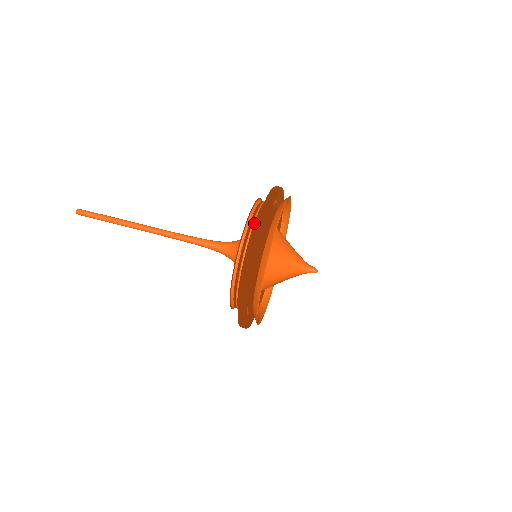
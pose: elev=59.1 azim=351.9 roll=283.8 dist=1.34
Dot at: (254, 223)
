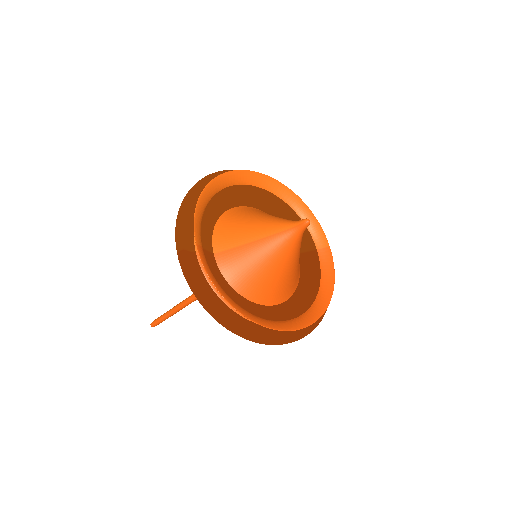
Dot at: occluded
